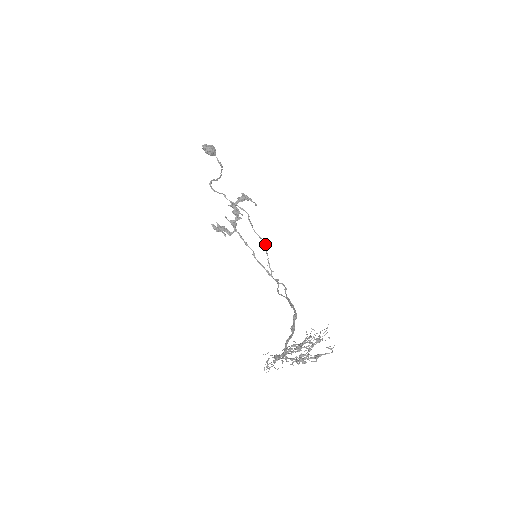
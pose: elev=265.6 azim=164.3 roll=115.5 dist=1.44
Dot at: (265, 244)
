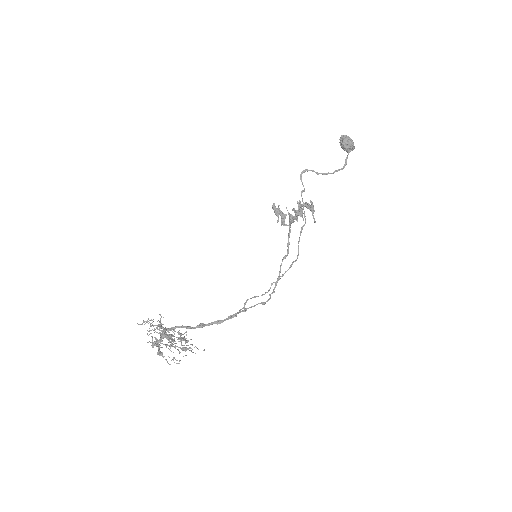
Dot at: (297, 258)
